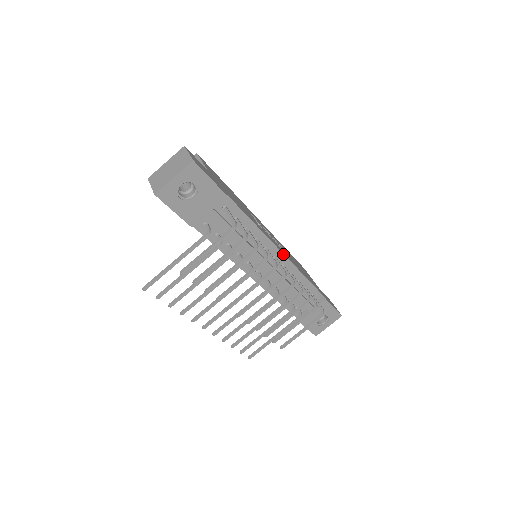
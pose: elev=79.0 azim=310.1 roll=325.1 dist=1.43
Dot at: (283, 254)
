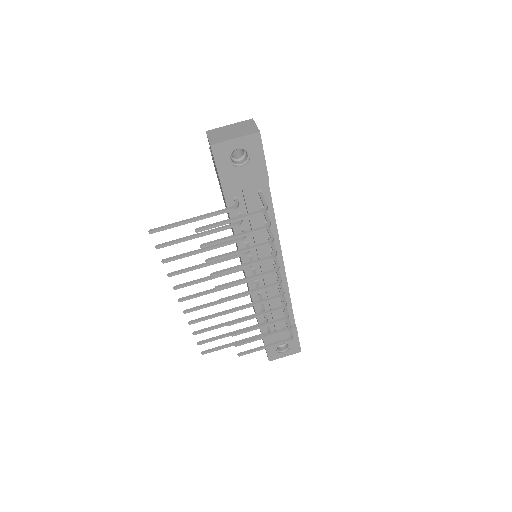
Dot at: (283, 264)
